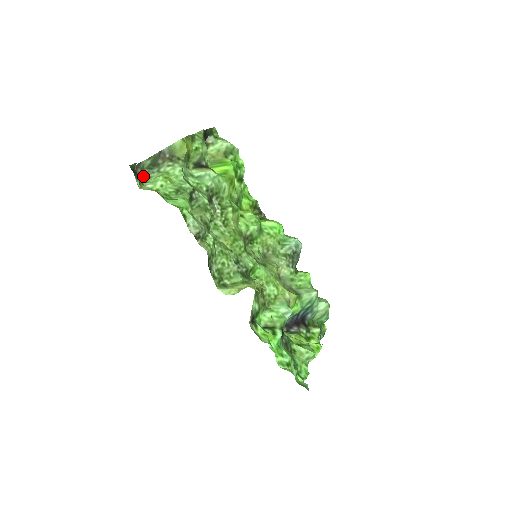
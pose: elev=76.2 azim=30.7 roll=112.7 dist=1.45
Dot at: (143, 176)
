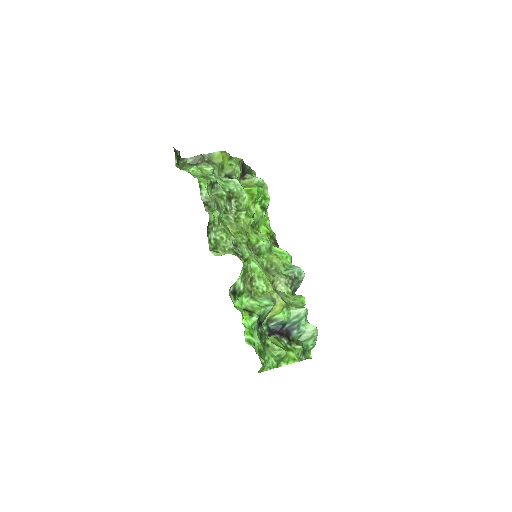
Dot at: (183, 167)
